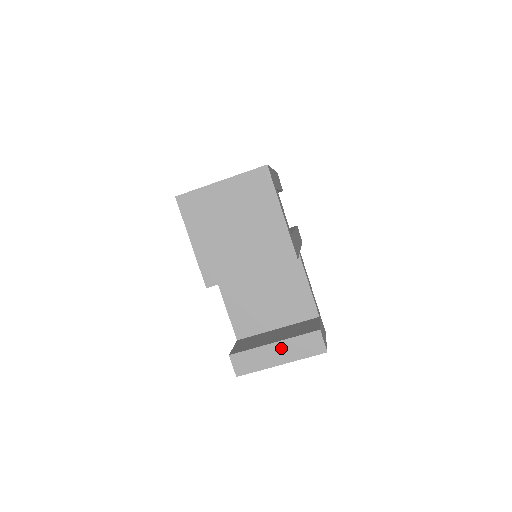
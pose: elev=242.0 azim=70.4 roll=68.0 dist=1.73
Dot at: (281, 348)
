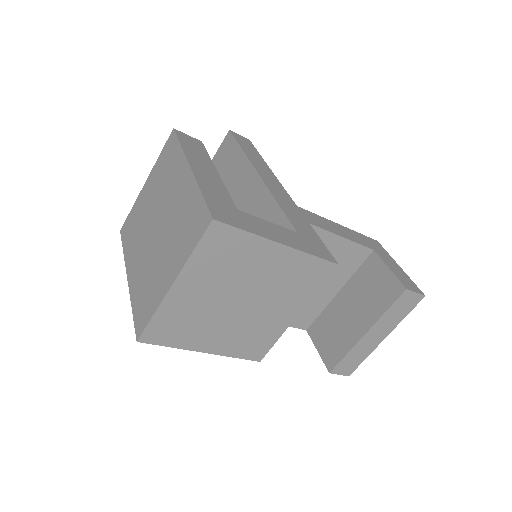
Dot at: (376, 331)
